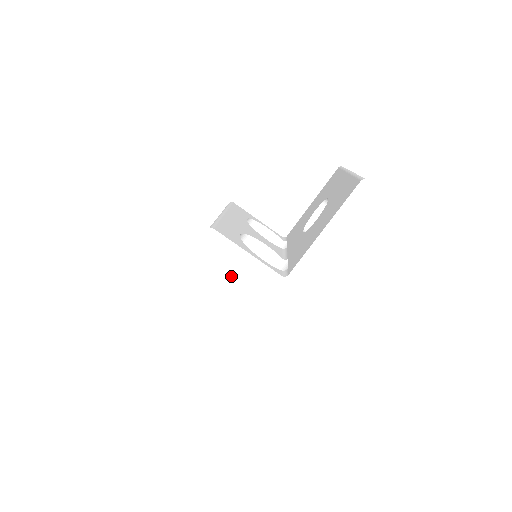
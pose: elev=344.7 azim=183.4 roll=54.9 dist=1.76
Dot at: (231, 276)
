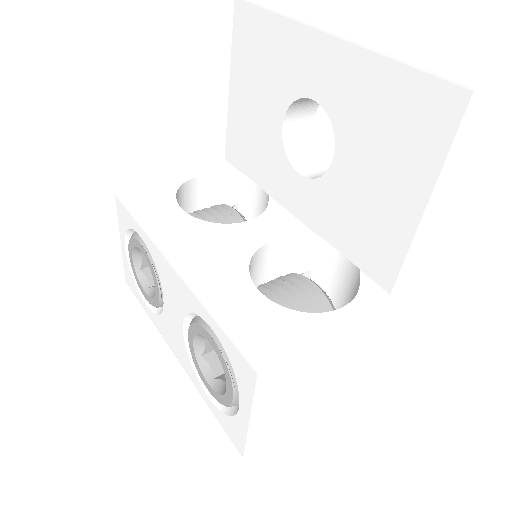
Dot at: (318, 367)
